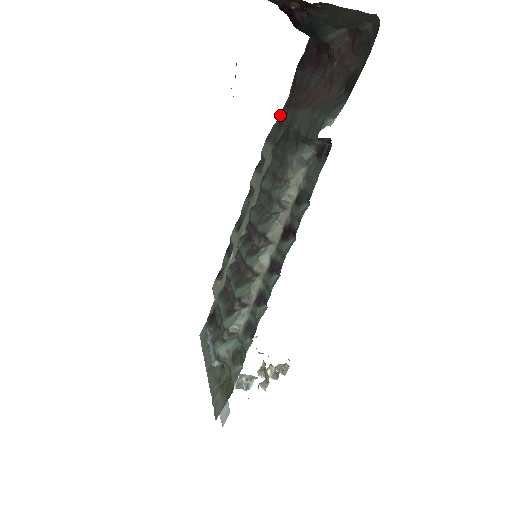
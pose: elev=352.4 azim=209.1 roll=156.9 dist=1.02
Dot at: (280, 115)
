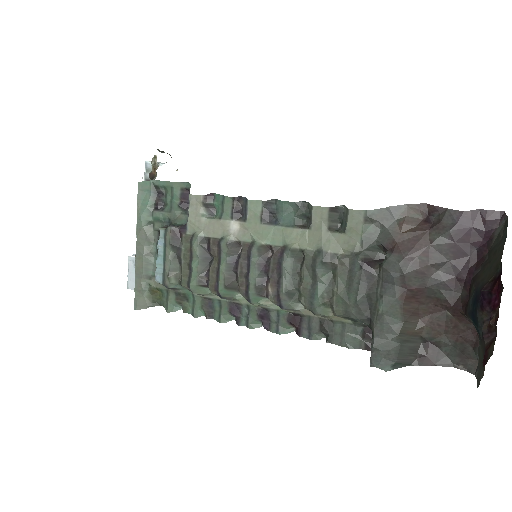
Dot at: (399, 212)
